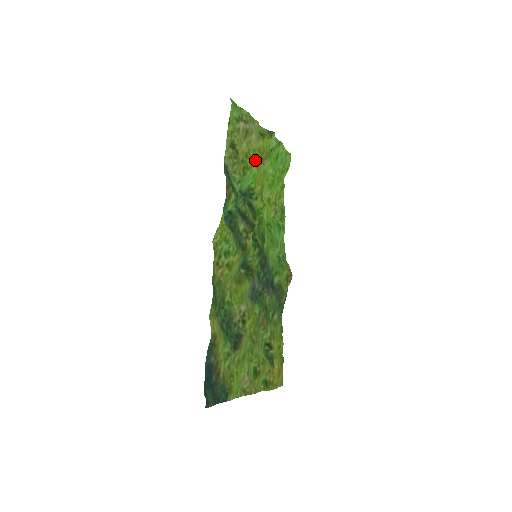
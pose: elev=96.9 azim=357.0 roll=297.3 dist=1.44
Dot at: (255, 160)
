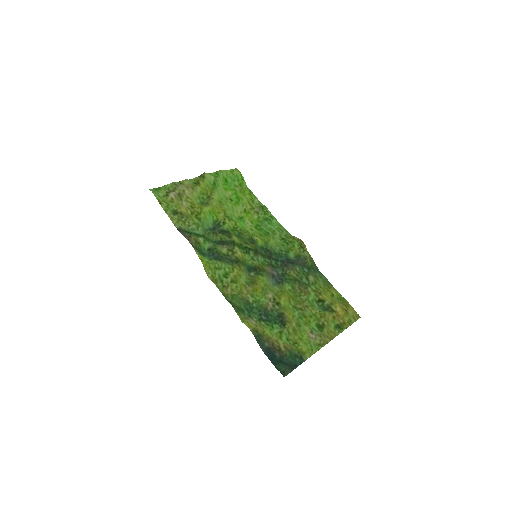
Dot at: (204, 202)
